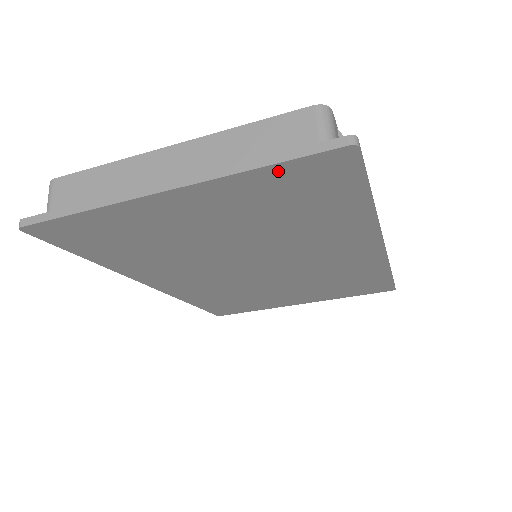
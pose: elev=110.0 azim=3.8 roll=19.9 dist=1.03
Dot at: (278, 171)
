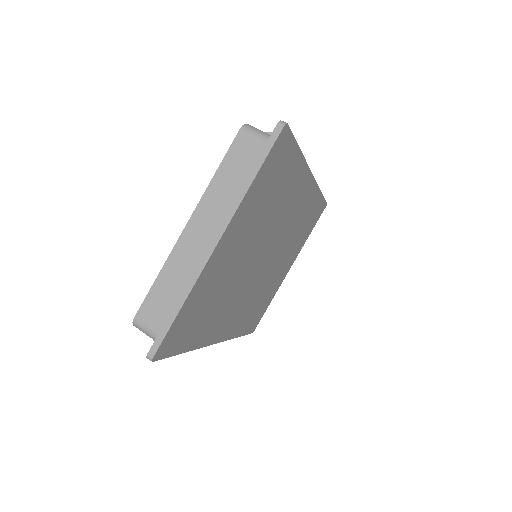
Dot at: (261, 174)
